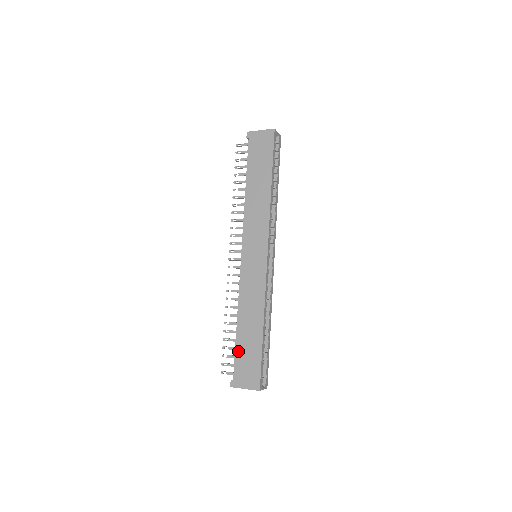
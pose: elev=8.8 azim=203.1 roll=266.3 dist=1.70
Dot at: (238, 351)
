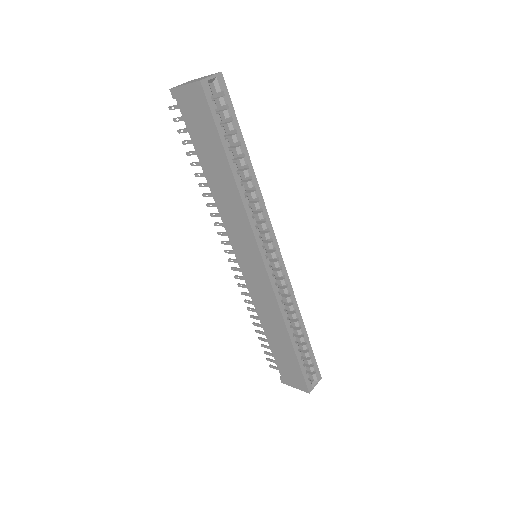
Dot at: (275, 355)
